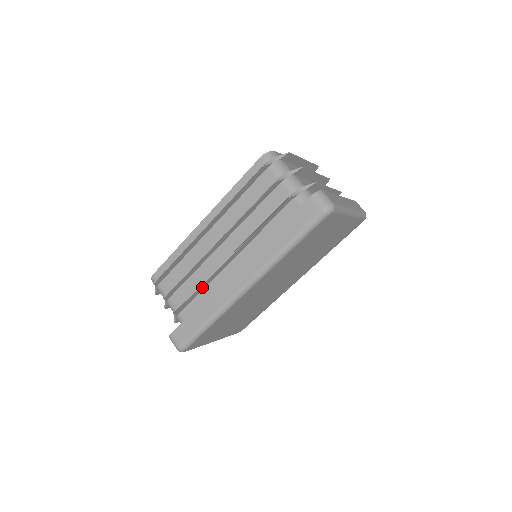
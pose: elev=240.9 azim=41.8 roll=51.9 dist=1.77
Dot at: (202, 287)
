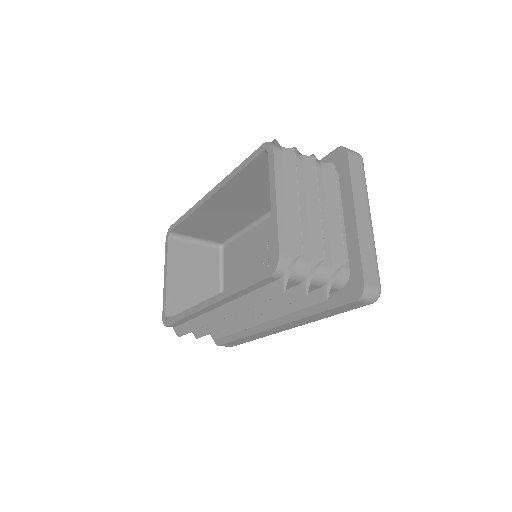
Dot at: (235, 327)
